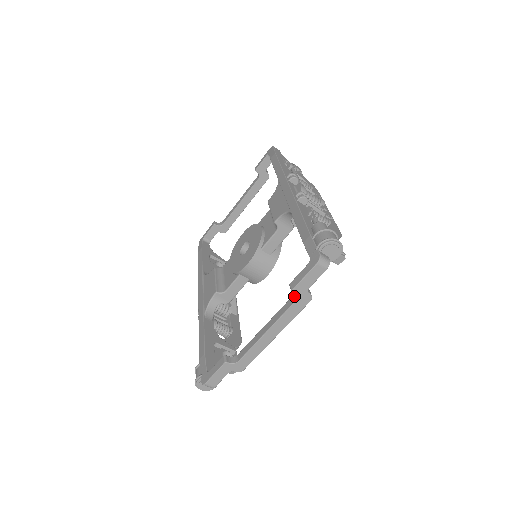
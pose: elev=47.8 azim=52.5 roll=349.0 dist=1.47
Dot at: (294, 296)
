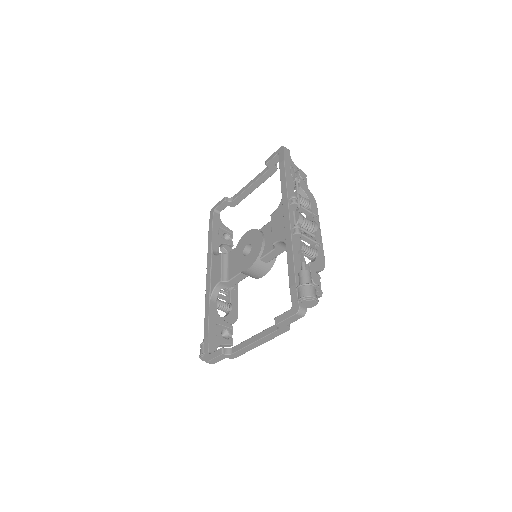
Dot at: occluded
